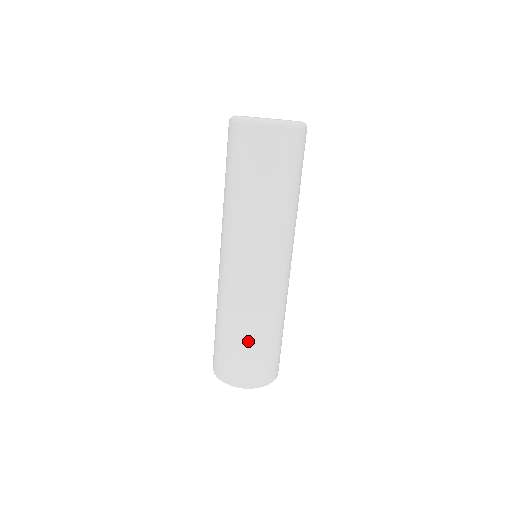
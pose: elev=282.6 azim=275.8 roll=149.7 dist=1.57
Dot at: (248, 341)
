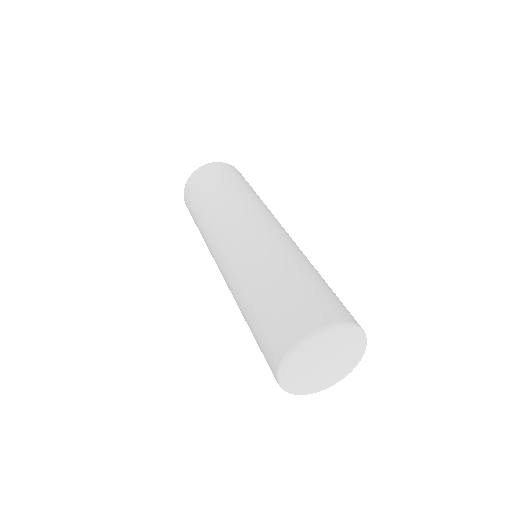
Dot at: (298, 276)
